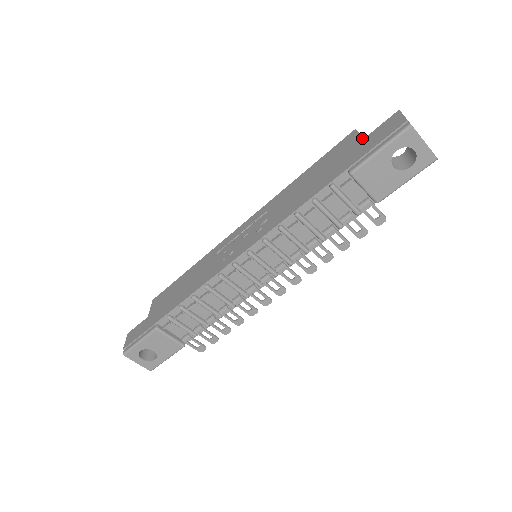
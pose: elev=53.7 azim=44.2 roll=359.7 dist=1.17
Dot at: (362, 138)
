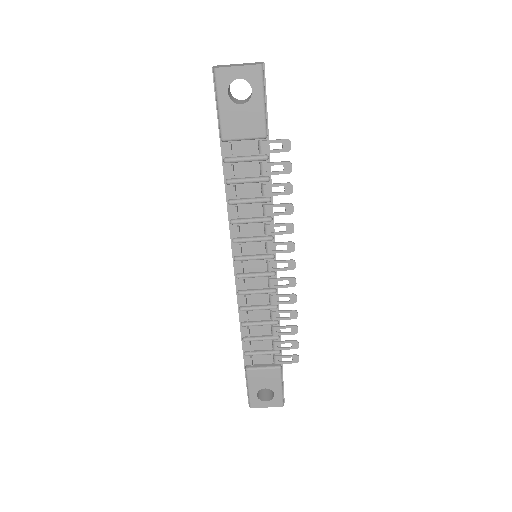
Dot at: occluded
